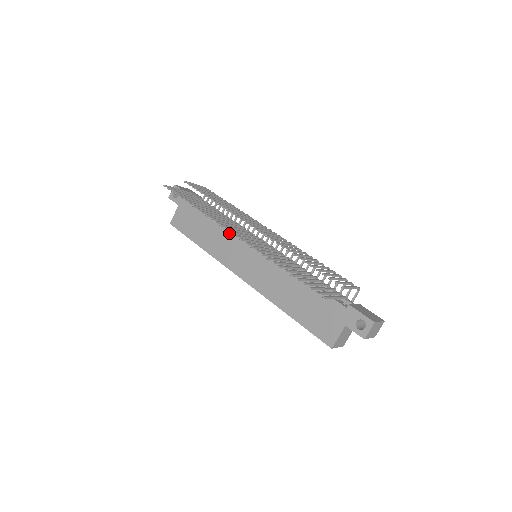
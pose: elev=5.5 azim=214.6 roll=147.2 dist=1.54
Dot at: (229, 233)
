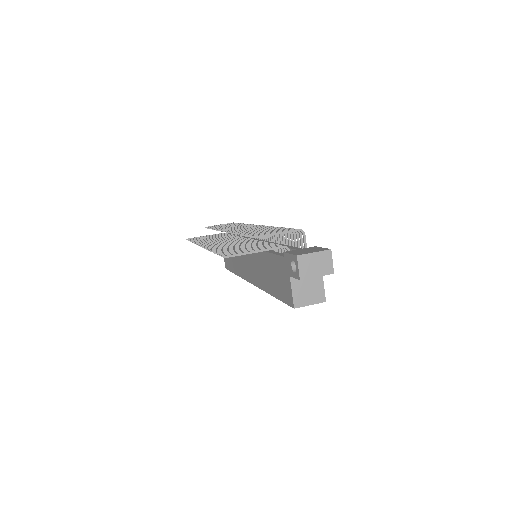
Dot at: occluded
